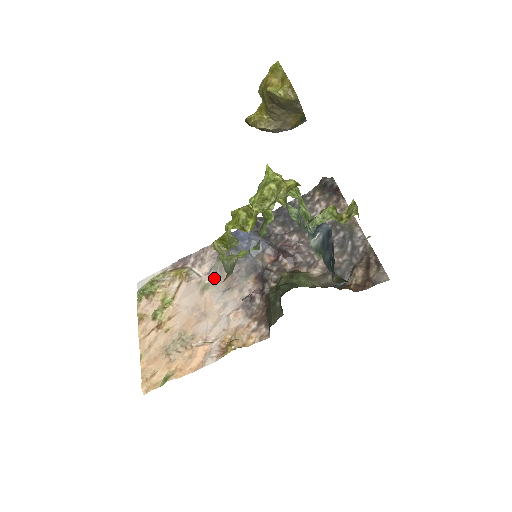
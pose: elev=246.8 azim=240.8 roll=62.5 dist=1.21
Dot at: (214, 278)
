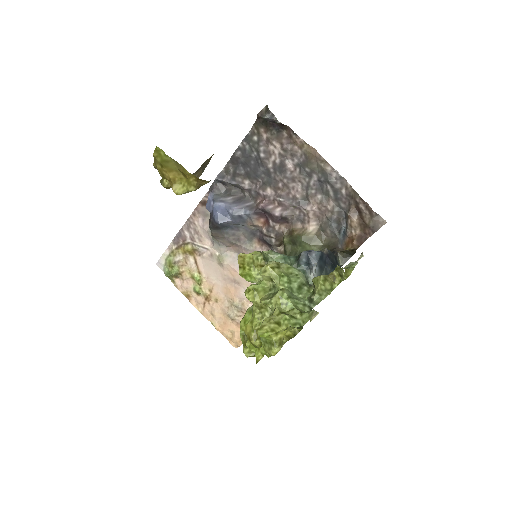
Dot at: (221, 250)
